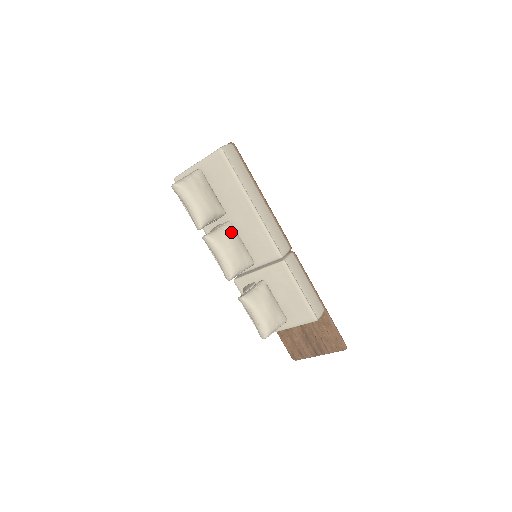
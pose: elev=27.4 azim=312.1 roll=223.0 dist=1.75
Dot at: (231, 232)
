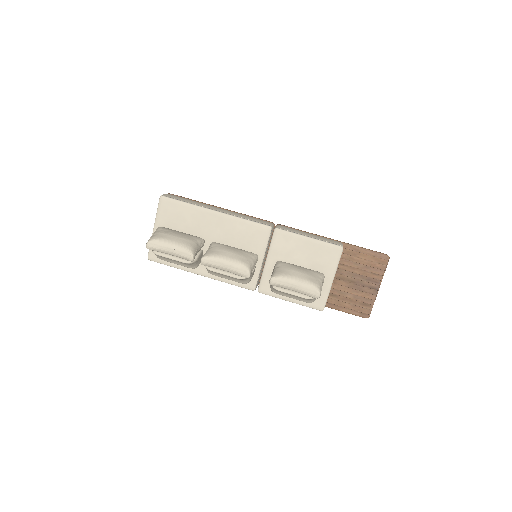
Dot at: (219, 245)
